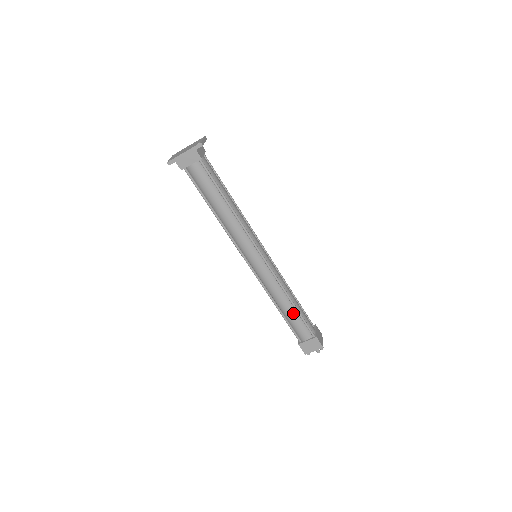
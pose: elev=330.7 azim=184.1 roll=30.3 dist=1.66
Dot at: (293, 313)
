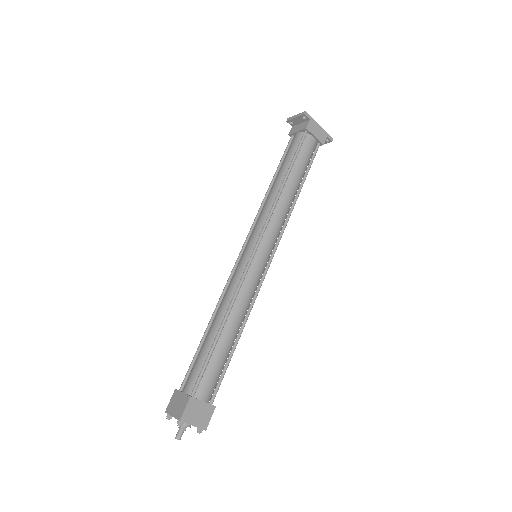
Dot at: (228, 349)
